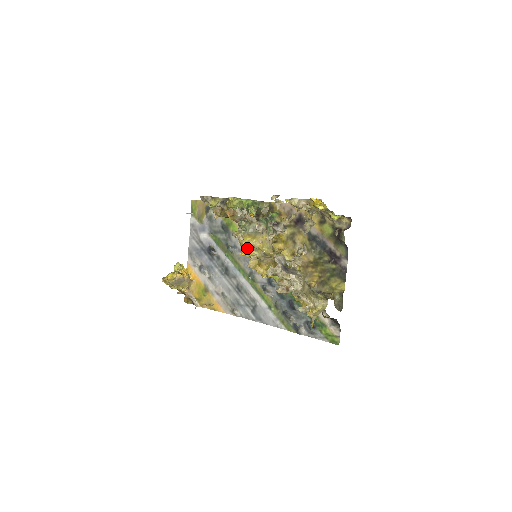
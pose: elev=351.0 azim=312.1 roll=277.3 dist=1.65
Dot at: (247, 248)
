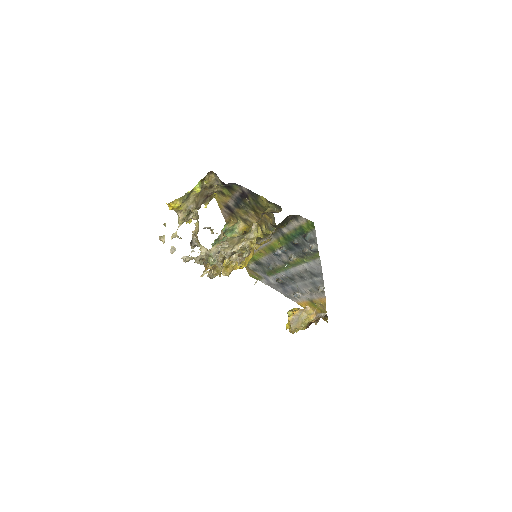
Dot at: occluded
